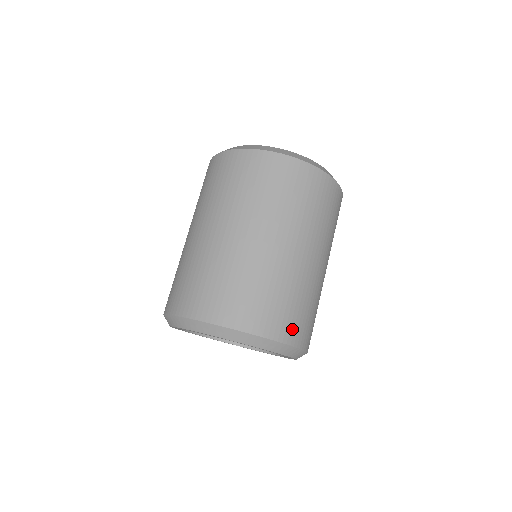
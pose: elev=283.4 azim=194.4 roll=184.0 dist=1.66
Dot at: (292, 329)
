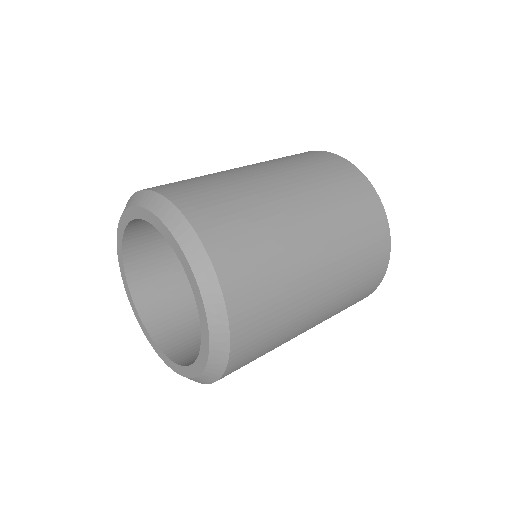
Dot at: (196, 203)
